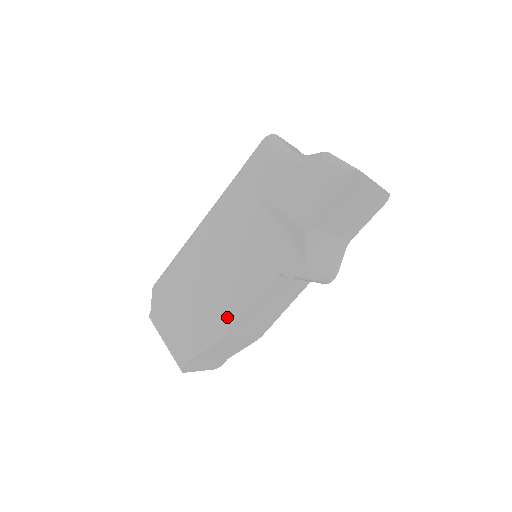
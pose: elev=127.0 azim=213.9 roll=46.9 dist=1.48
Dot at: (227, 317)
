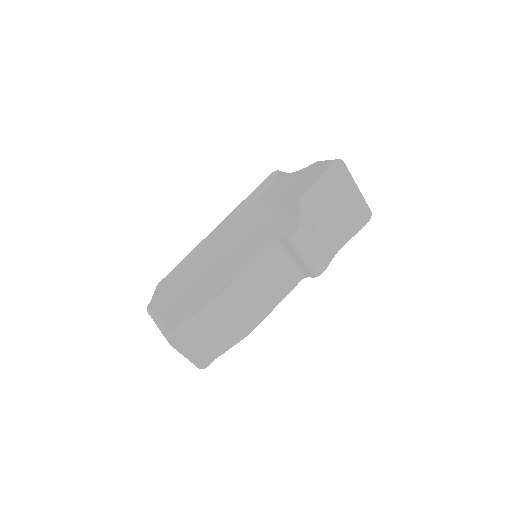
Dot at: (223, 282)
